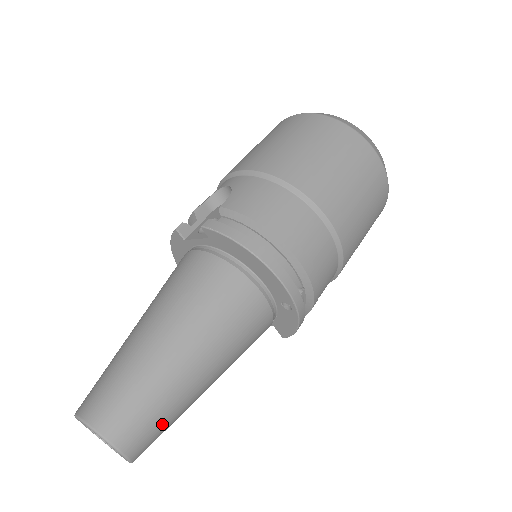
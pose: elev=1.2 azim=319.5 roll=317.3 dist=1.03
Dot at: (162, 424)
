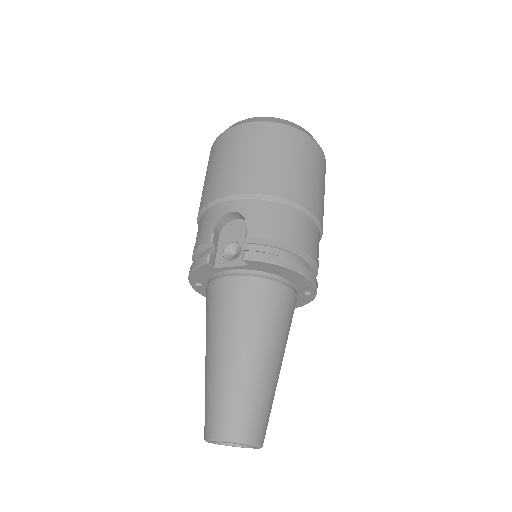
Dot at: occluded
